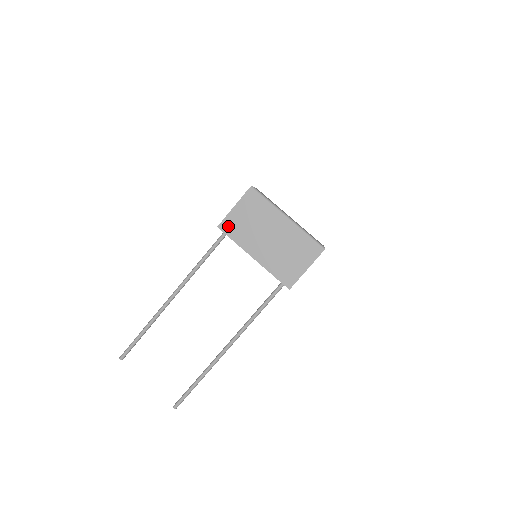
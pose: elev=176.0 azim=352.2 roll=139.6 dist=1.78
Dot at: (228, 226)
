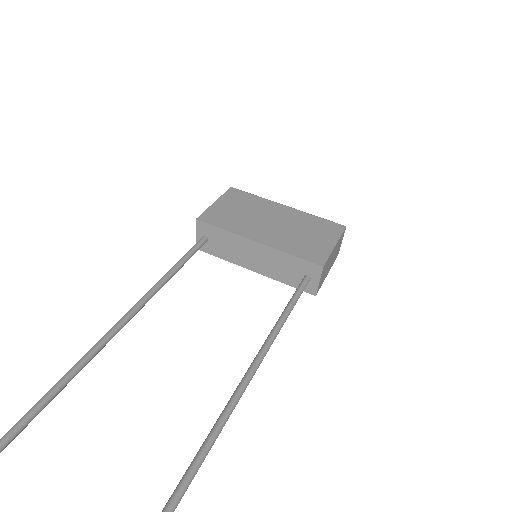
Dot at: (211, 217)
